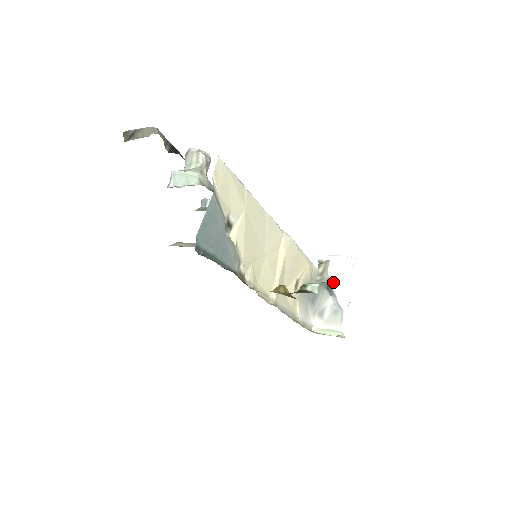
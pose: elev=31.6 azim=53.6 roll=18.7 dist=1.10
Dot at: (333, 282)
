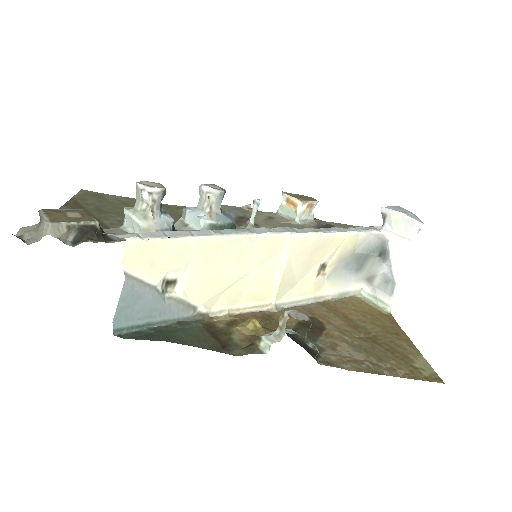
Dot at: (391, 246)
